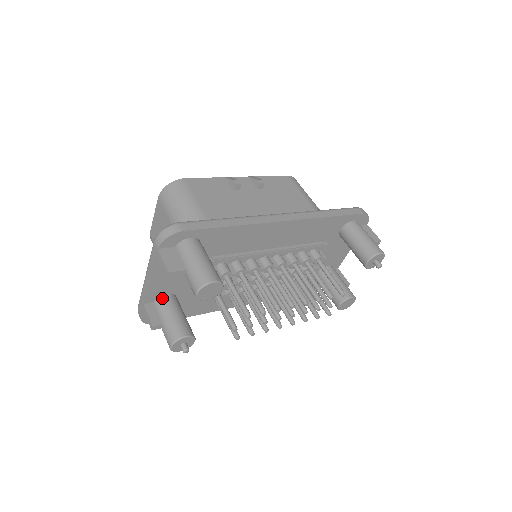
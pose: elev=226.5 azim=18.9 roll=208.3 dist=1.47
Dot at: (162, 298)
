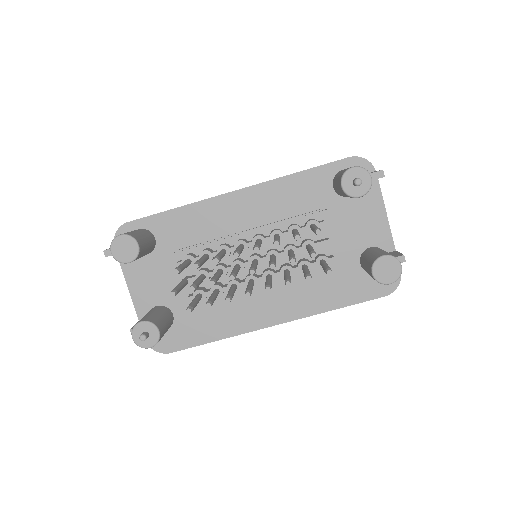
Dot at: (151, 309)
